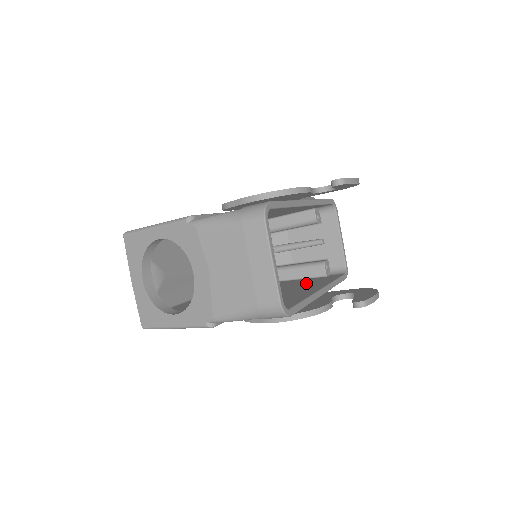
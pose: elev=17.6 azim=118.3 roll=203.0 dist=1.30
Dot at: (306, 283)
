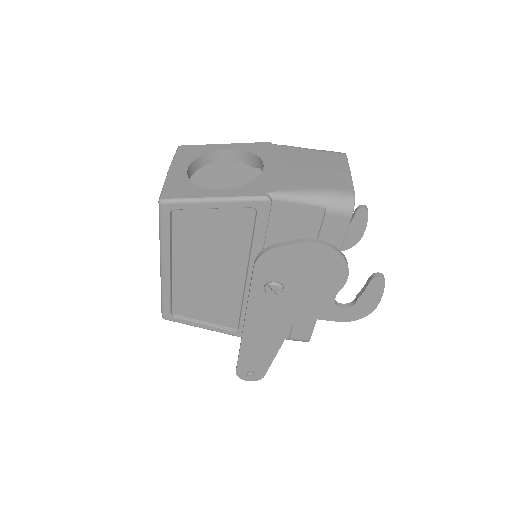
Dot at: occluded
